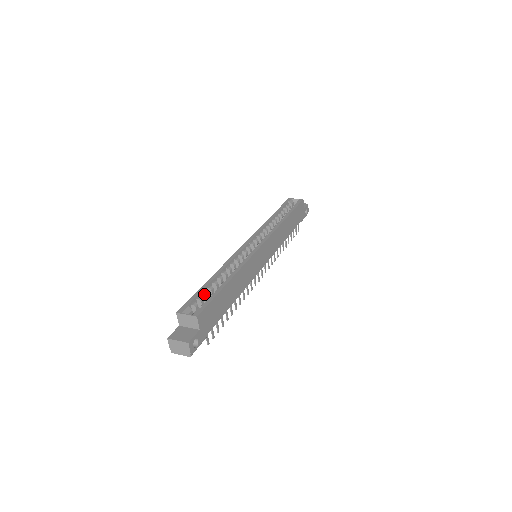
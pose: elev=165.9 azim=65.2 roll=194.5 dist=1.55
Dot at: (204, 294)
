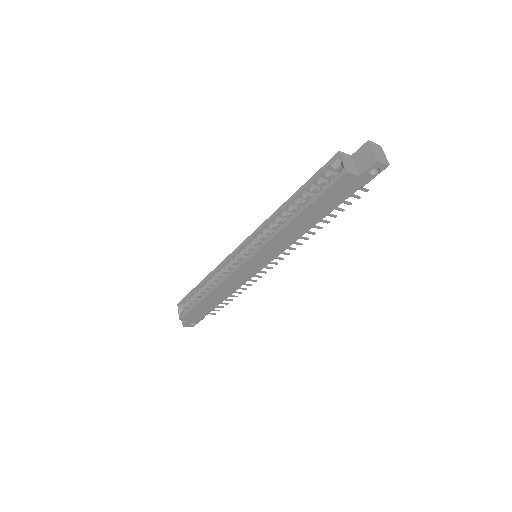
Dot at: (194, 296)
